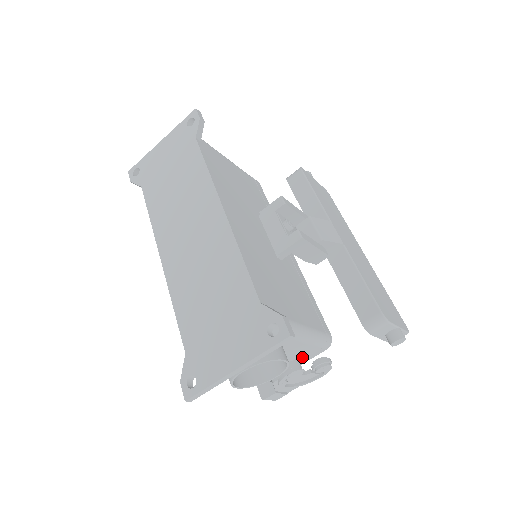
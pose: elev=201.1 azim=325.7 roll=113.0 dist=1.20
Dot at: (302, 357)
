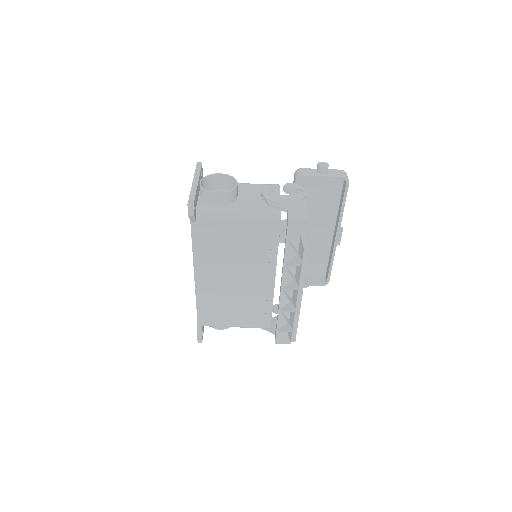
Dot at: occluded
